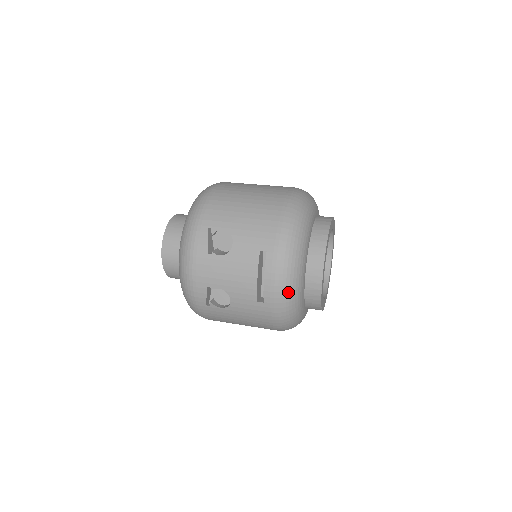
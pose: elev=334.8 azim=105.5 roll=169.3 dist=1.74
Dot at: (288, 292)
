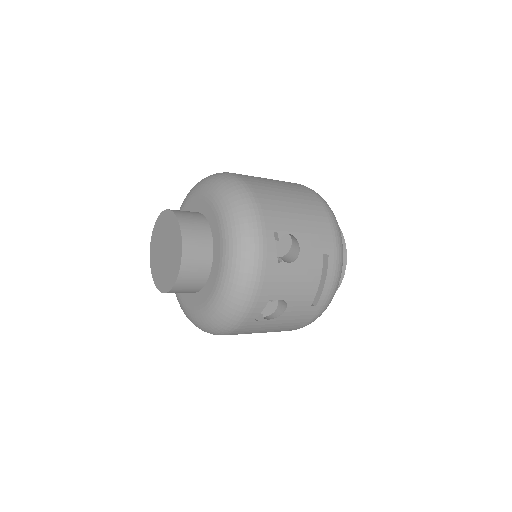
Dot at: (335, 292)
